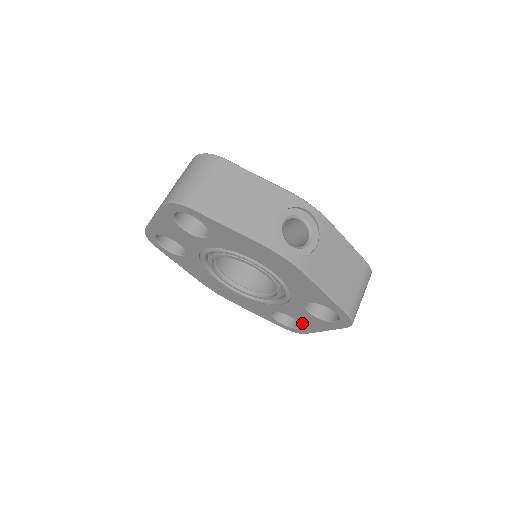
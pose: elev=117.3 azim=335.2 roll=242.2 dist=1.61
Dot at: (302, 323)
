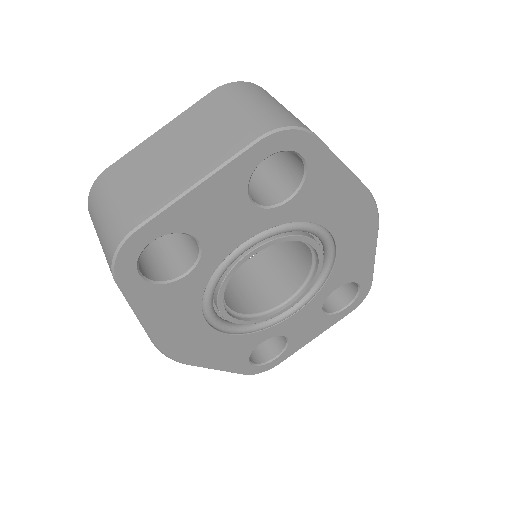
Dot at: (292, 341)
